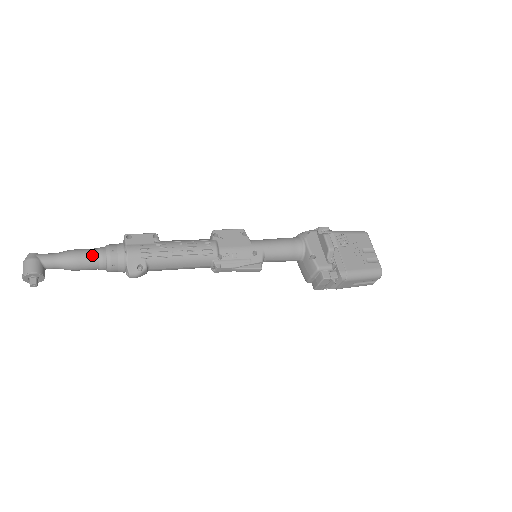
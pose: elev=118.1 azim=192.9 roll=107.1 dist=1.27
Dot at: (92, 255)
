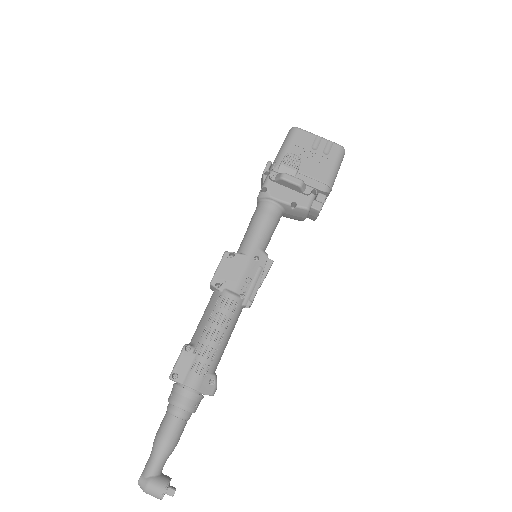
Dot at: (175, 423)
